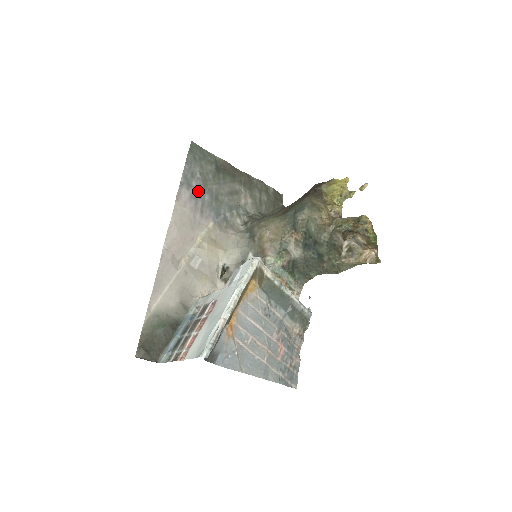
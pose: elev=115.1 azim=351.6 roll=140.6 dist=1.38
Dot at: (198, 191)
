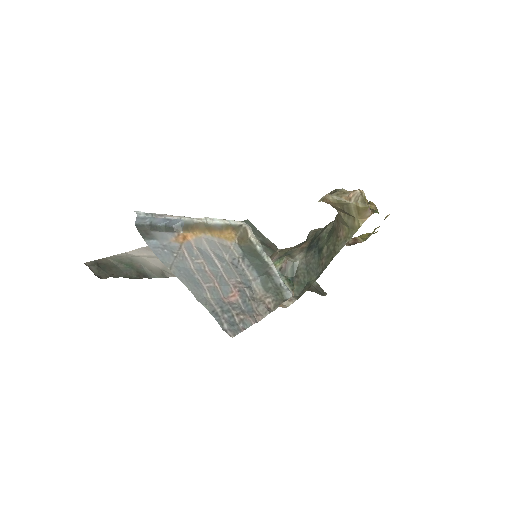
Dot at: occluded
